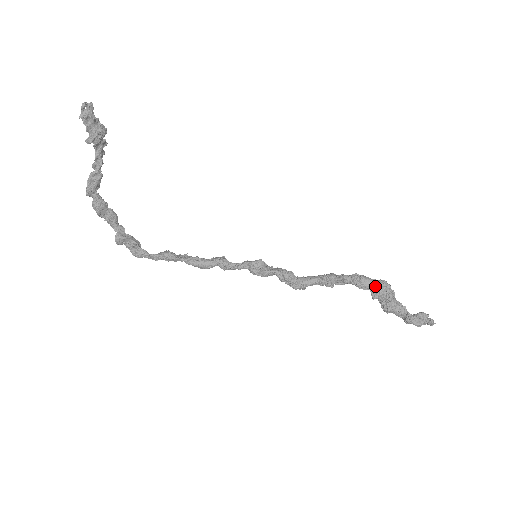
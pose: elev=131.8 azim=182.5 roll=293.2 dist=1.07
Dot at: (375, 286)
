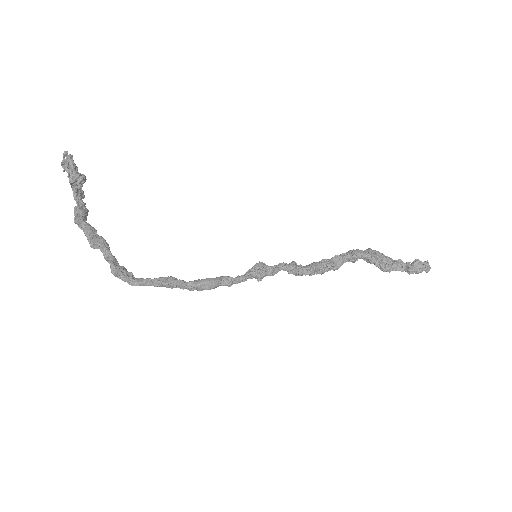
Dot at: (366, 252)
